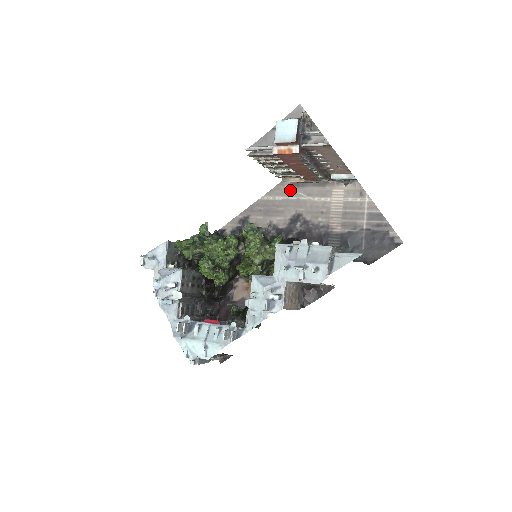
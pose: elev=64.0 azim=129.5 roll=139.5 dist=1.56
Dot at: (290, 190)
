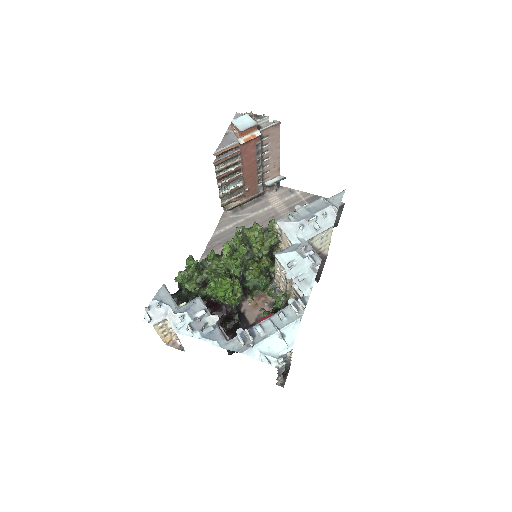
Dot at: (234, 217)
